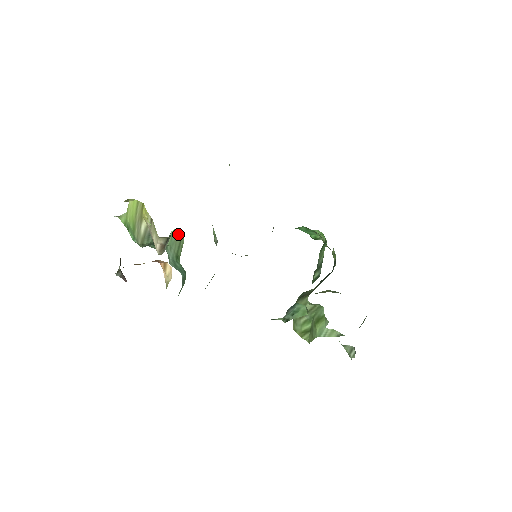
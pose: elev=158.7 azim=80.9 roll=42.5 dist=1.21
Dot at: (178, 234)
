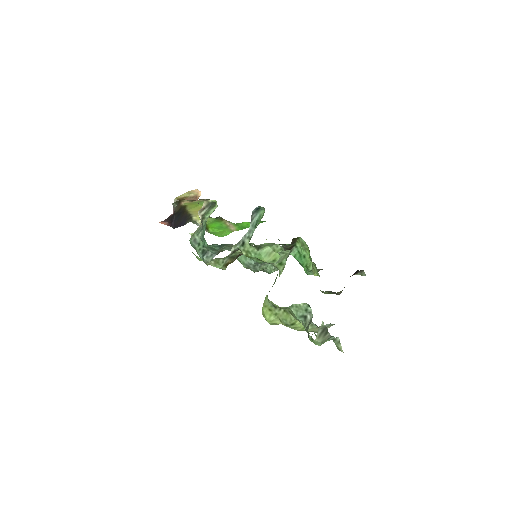
Dot at: occluded
